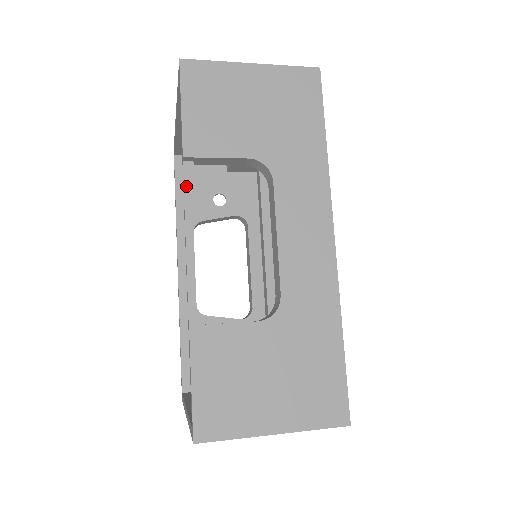
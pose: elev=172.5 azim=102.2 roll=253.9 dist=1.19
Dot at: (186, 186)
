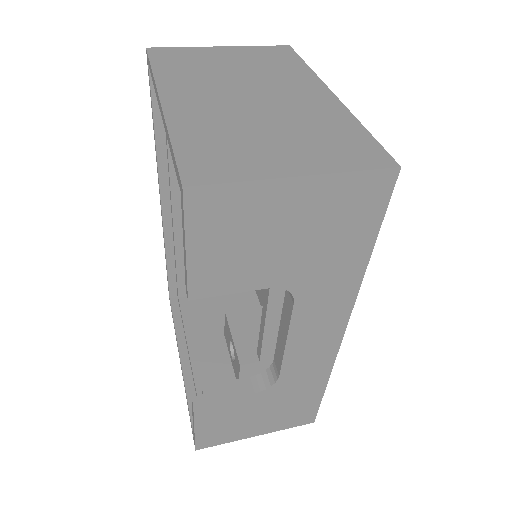
Dot at: occluded
